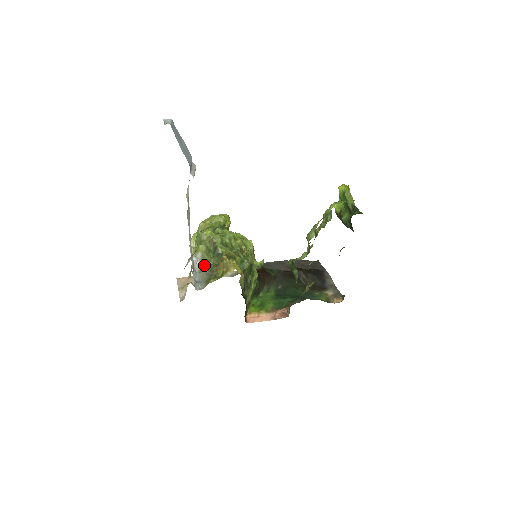
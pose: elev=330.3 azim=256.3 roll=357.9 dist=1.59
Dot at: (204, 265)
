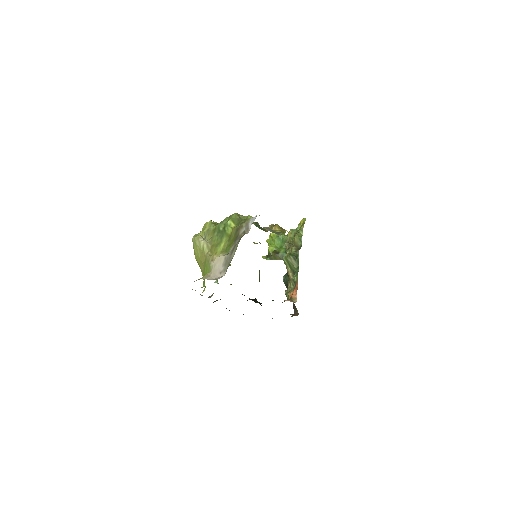
Dot at: occluded
